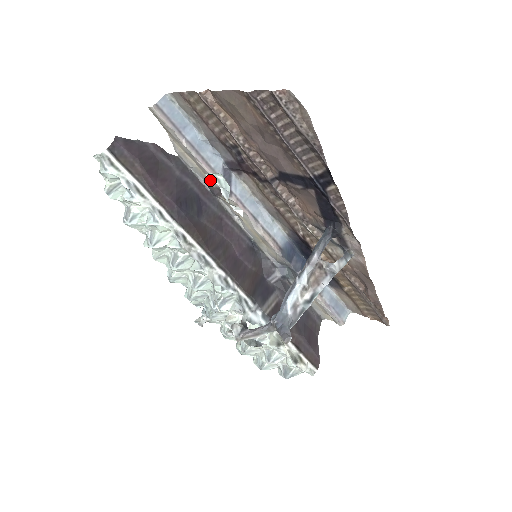
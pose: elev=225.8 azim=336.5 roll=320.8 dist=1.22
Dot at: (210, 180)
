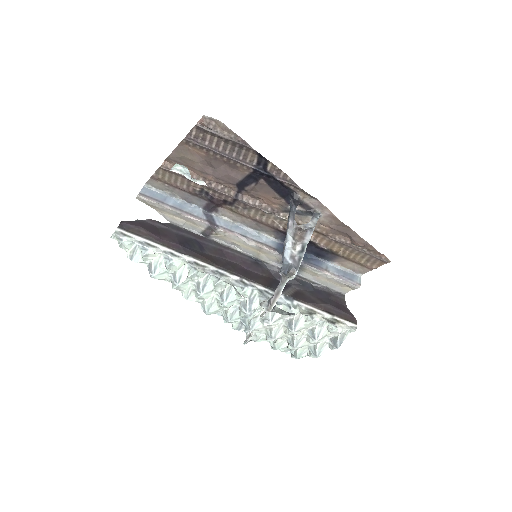
Dot at: (199, 226)
